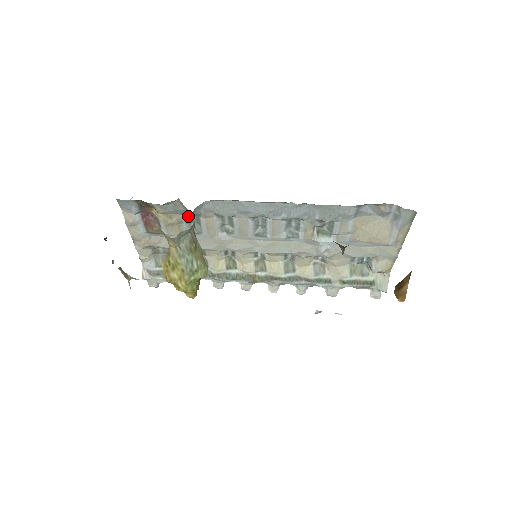
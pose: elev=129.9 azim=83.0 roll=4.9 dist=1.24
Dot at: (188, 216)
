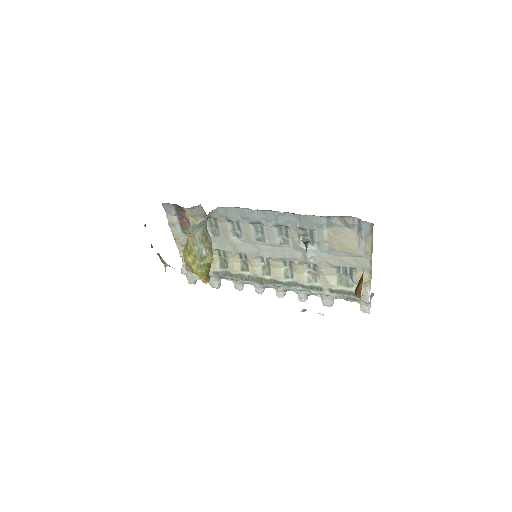
Dot at: (209, 220)
